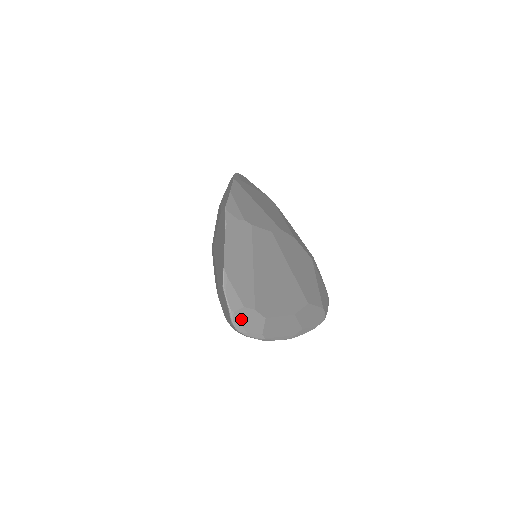
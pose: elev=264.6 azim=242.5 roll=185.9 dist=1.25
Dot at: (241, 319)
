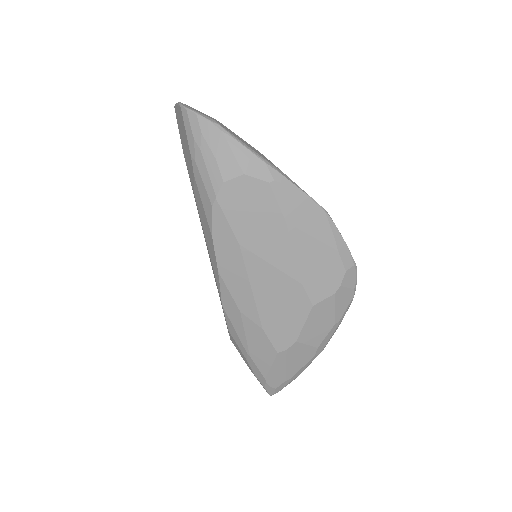
Dot at: (190, 108)
